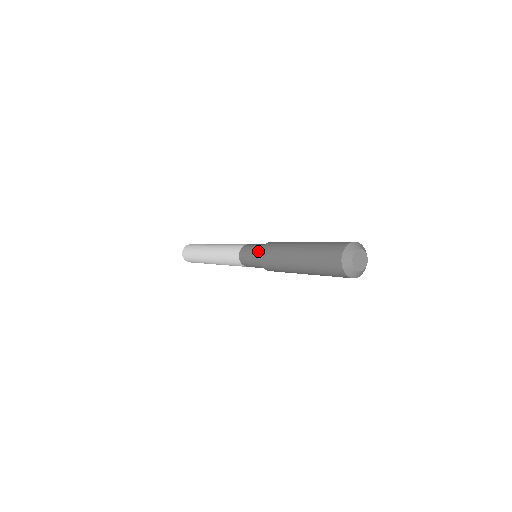
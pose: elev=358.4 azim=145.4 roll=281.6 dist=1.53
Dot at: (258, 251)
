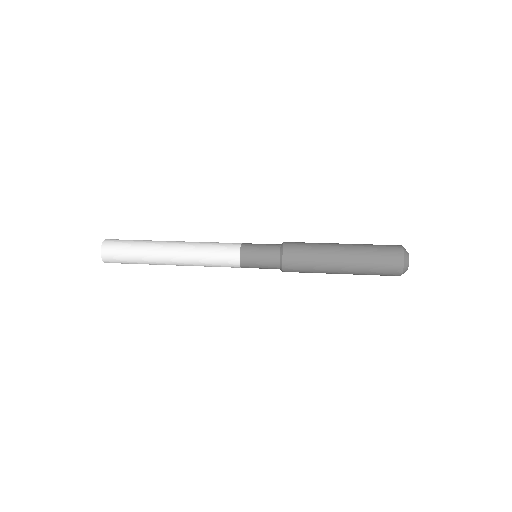
Dot at: (276, 250)
